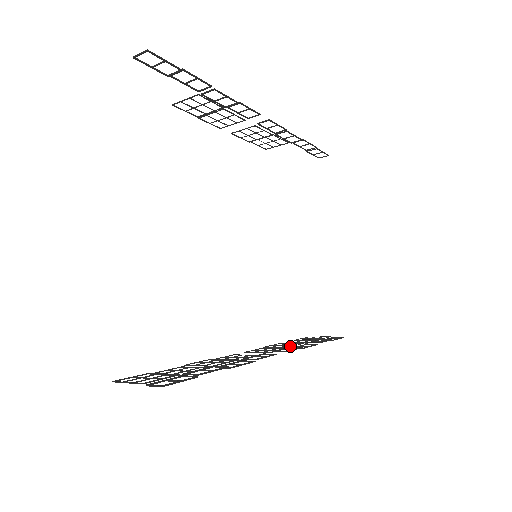
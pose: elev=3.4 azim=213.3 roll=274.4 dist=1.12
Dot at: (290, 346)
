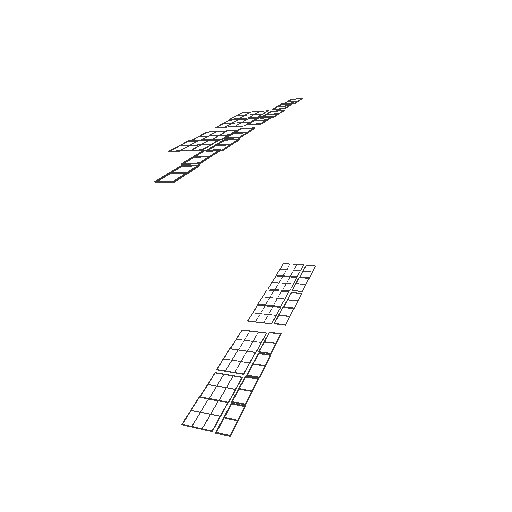
Dot at: occluded
